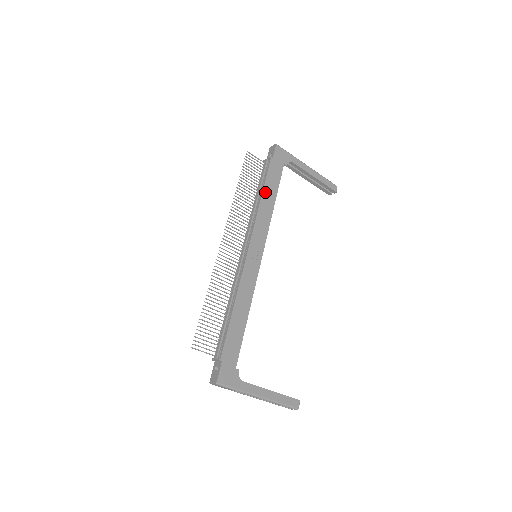
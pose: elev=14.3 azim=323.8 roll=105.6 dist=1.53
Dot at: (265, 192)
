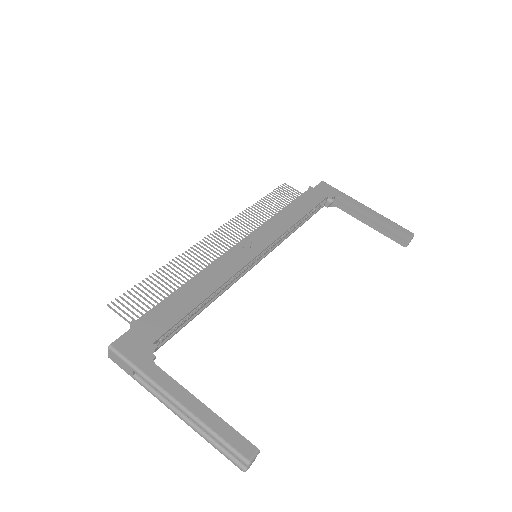
Dot at: (291, 207)
